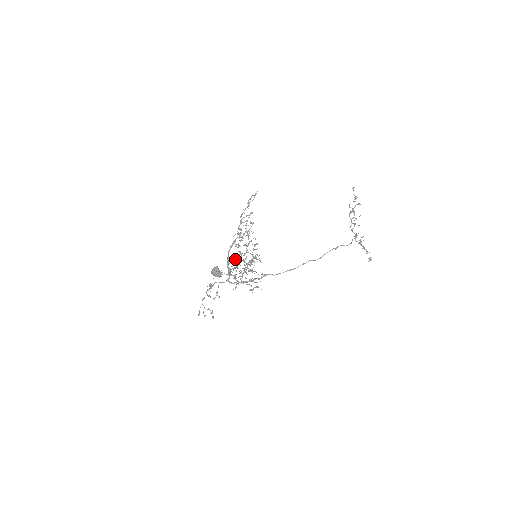
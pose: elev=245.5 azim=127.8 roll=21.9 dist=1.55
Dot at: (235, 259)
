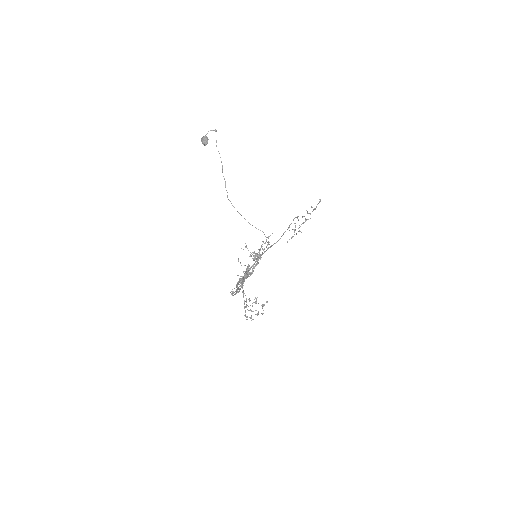
Dot at: occluded
